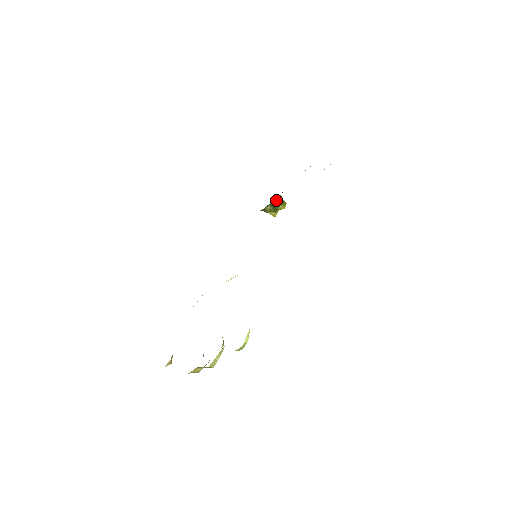
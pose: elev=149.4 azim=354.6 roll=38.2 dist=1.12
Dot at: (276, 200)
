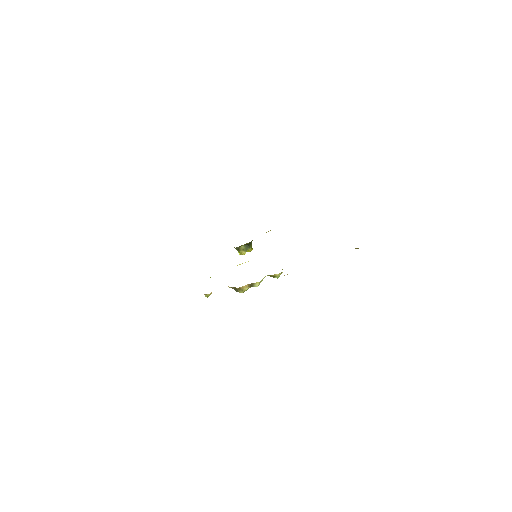
Dot at: (249, 243)
